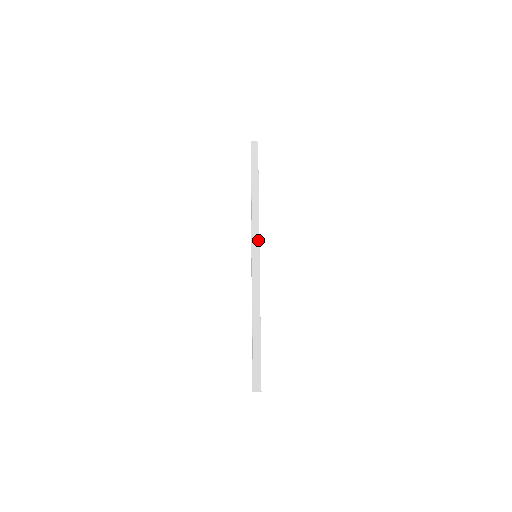
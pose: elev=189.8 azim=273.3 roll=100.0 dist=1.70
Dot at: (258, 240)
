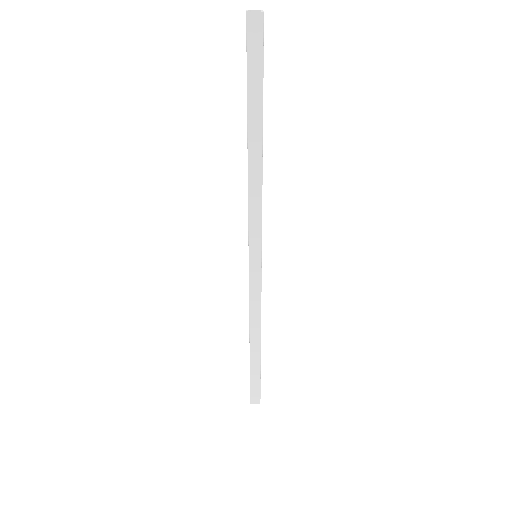
Dot at: (259, 240)
